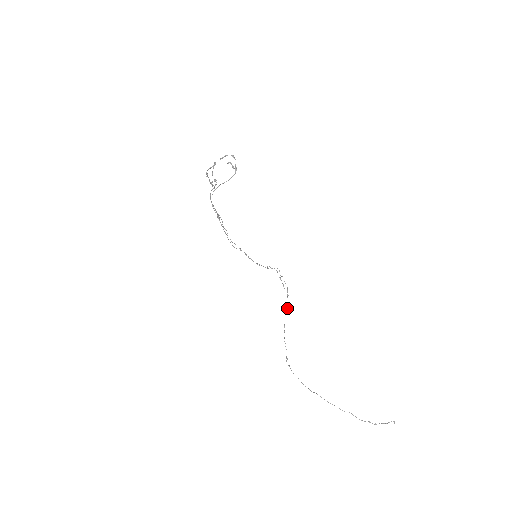
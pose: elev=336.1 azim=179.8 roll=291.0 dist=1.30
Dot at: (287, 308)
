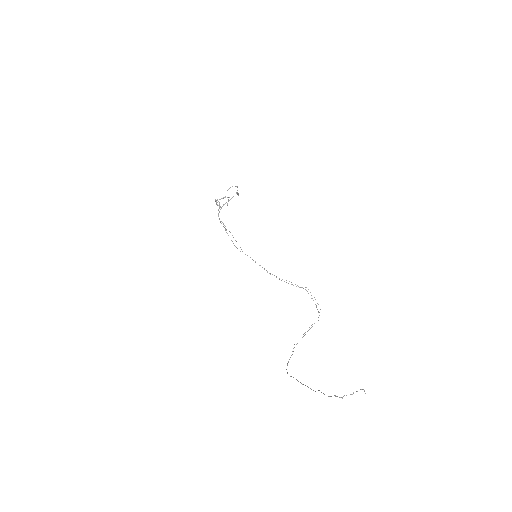
Dot at: occluded
